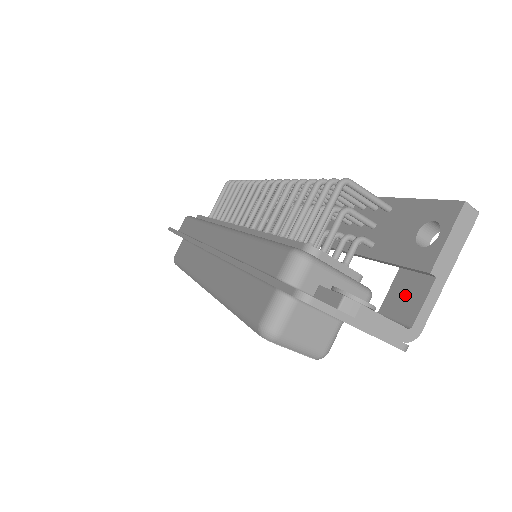
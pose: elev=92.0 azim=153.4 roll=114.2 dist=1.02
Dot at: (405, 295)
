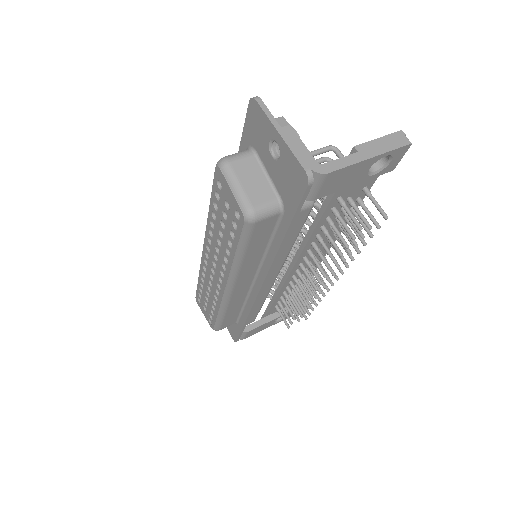
Dot at: occluded
